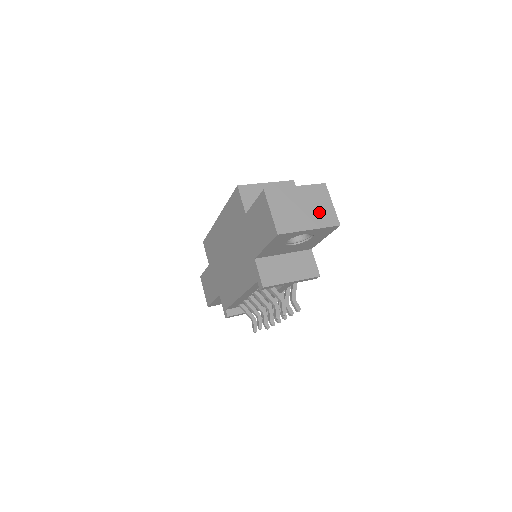
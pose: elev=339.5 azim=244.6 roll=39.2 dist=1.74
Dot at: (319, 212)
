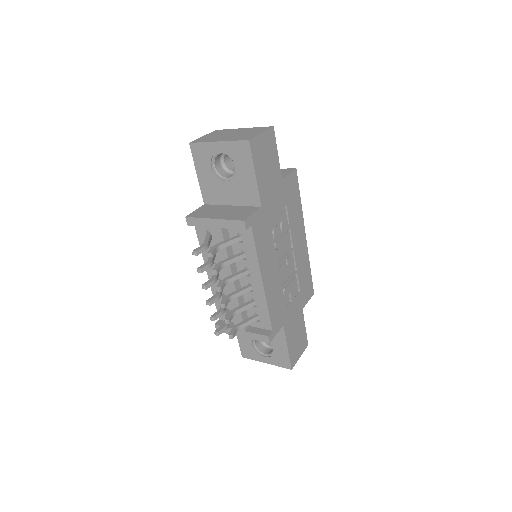
Dot at: (241, 136)
